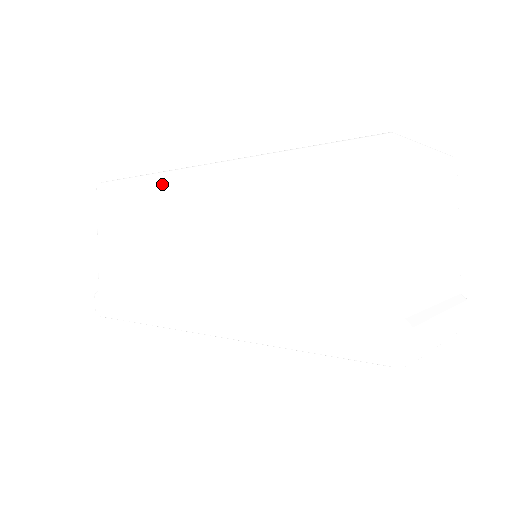
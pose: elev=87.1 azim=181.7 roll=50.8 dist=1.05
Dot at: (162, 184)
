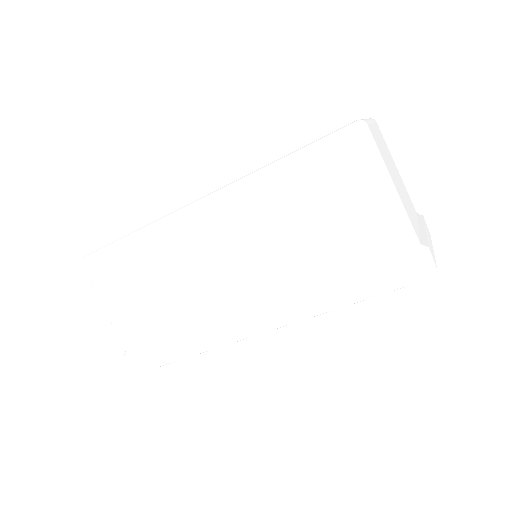
Dot at: (160, 232)
